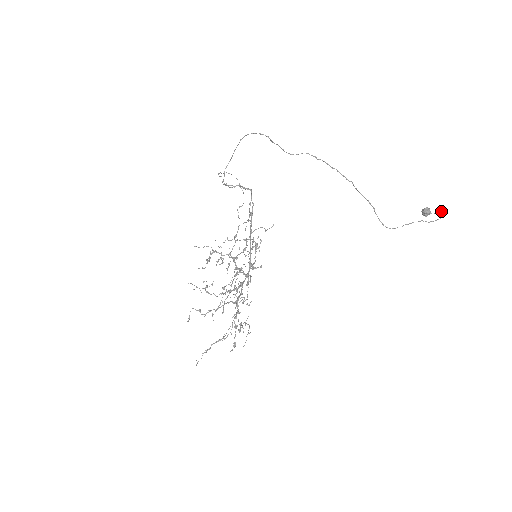
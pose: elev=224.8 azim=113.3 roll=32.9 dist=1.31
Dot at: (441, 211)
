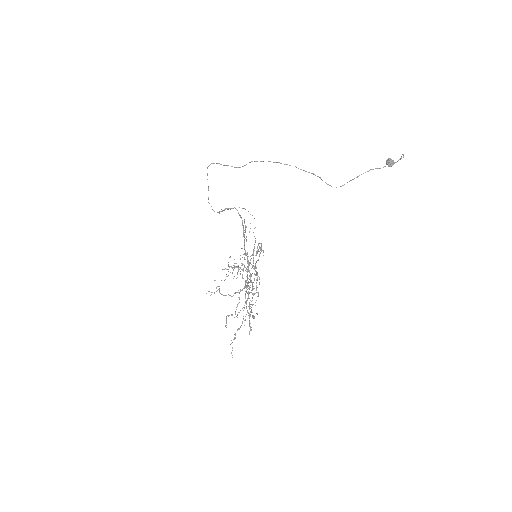
Dot at: occluded
